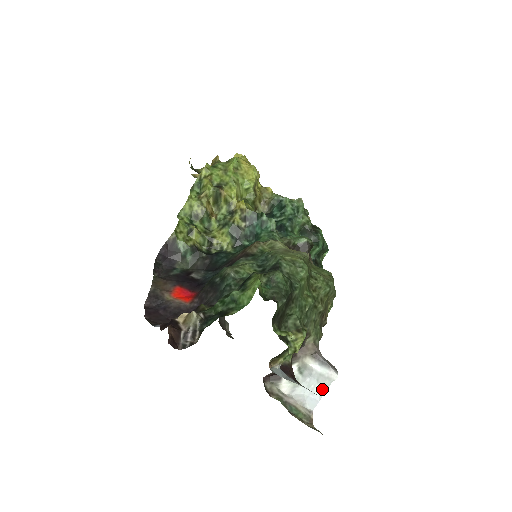
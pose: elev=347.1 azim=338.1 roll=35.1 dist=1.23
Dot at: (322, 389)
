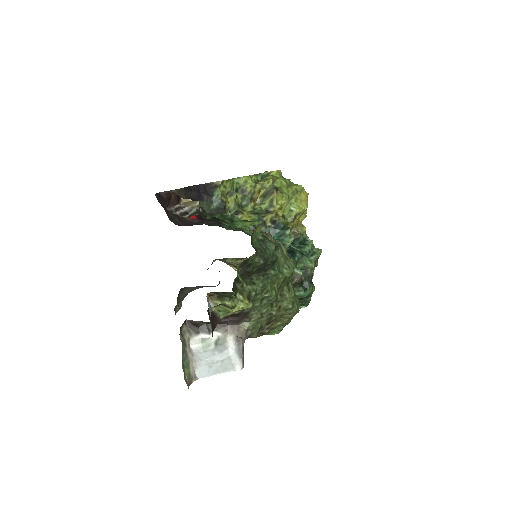
Dot at: (220, 369)
